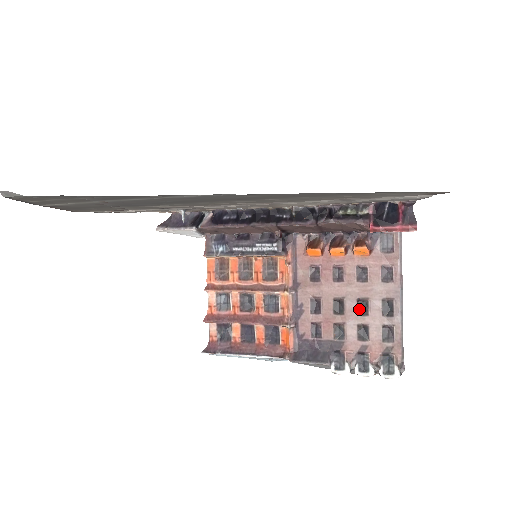
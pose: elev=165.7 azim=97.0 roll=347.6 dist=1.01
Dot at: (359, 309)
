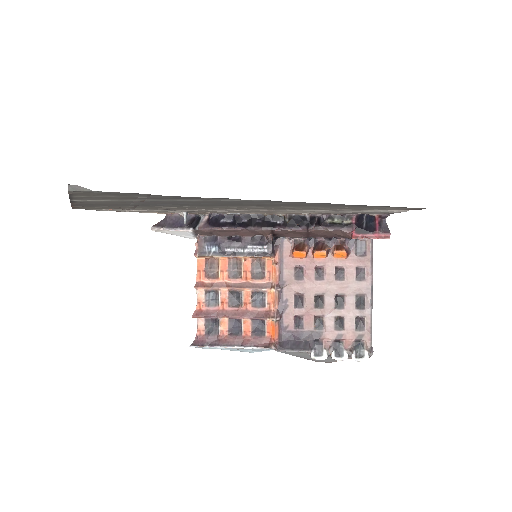
Dot at: (336, 303)
